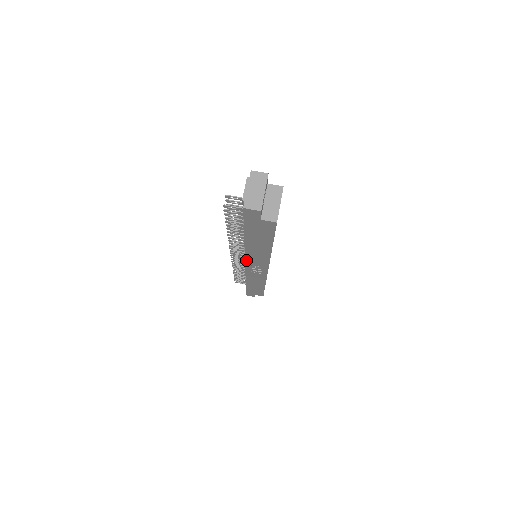
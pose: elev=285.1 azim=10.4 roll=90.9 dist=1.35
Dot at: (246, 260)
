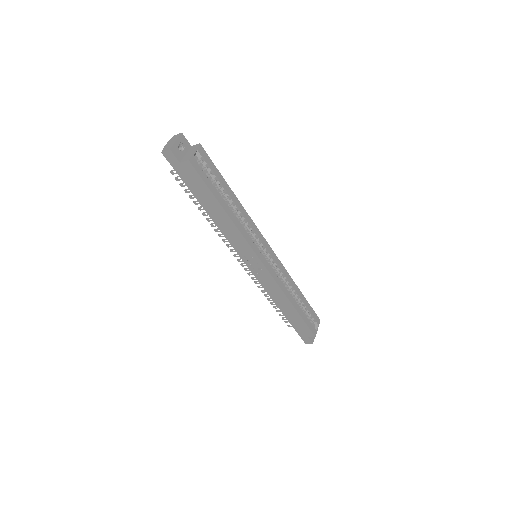
Dot at: (234, 248)
